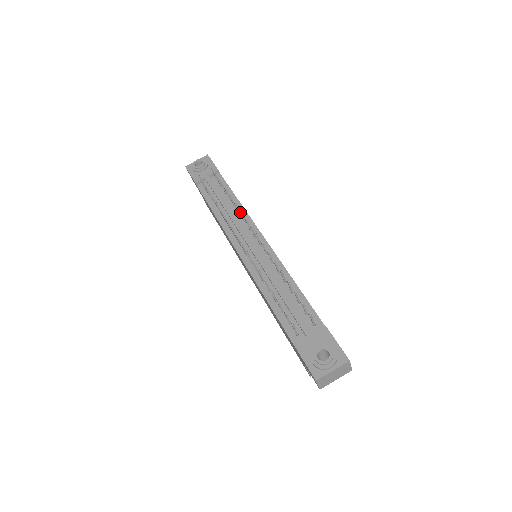
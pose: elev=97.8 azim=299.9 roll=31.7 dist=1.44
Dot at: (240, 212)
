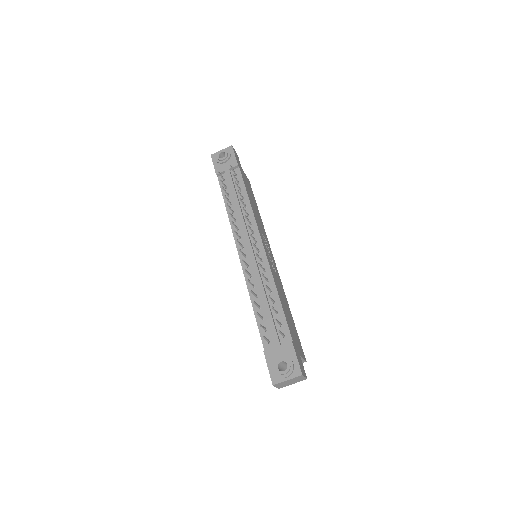
Dot at: (245, 217)
